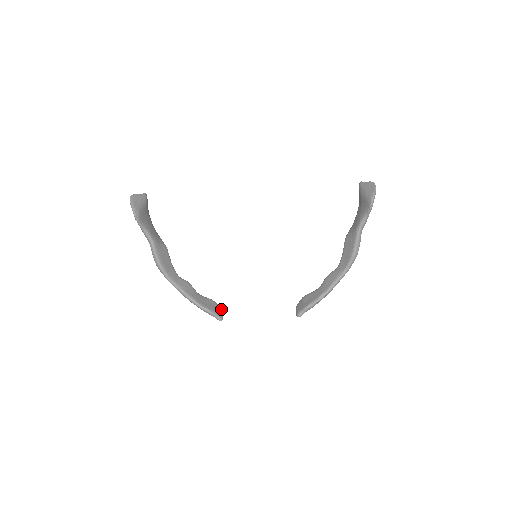
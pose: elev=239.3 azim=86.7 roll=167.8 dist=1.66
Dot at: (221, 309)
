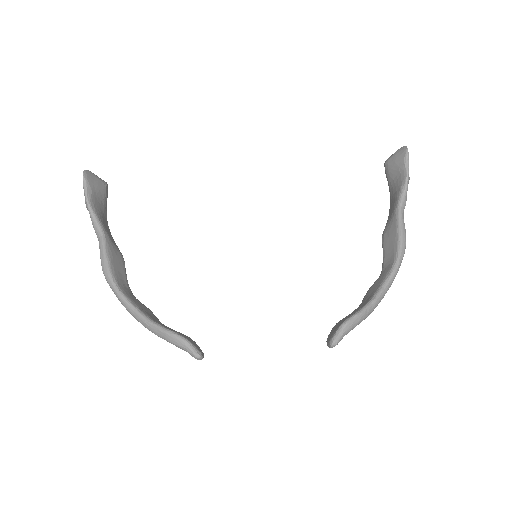
Dot at: occluded
